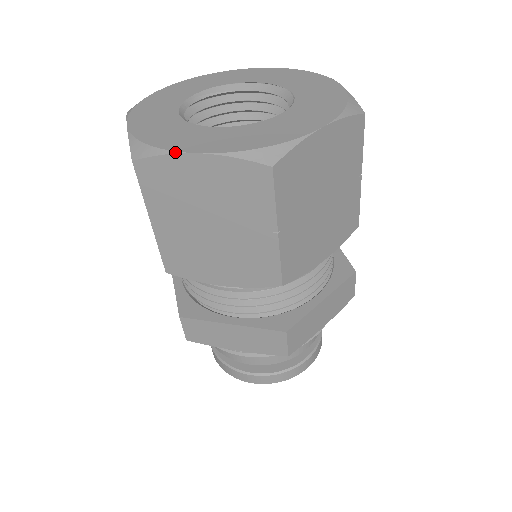
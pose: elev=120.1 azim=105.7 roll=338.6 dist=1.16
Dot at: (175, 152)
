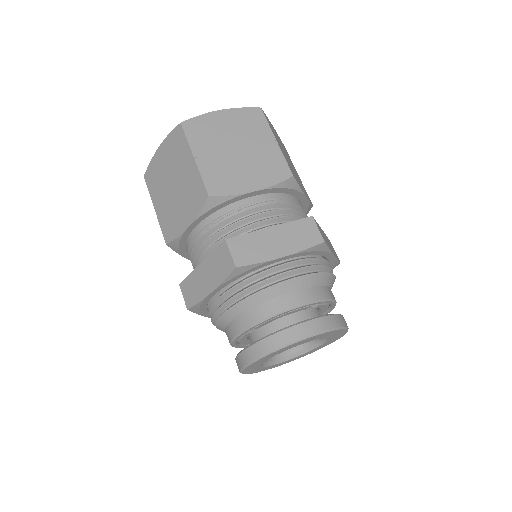
Dot at: (207, 113)
